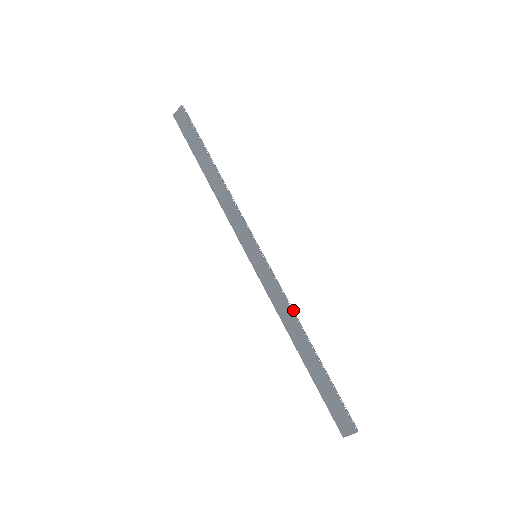
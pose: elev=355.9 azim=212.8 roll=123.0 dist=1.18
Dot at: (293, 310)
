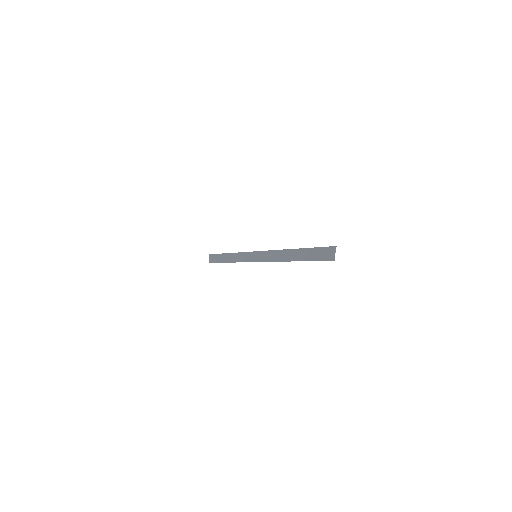
Dot at: (280, 250)
